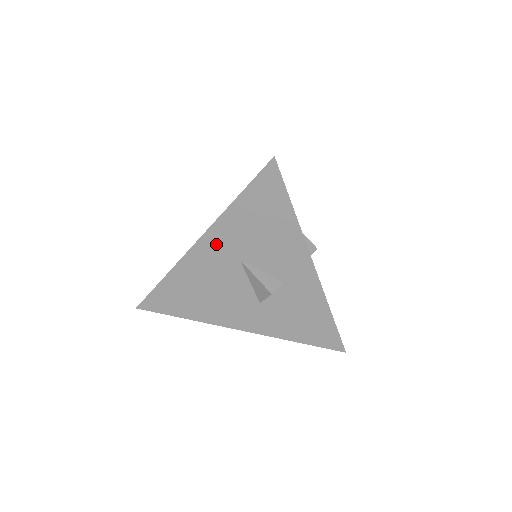
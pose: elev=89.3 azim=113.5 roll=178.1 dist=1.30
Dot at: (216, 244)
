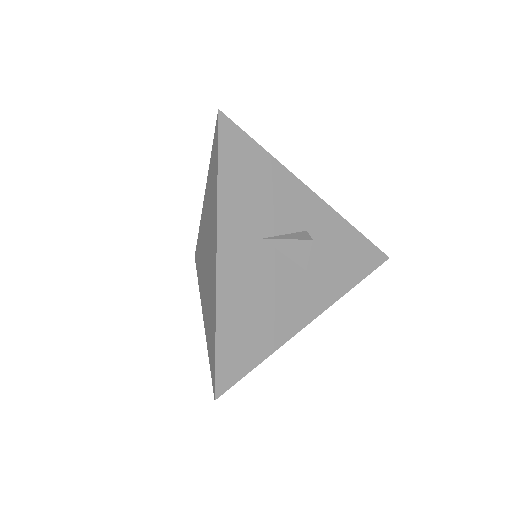
Dot at: (234, 239)
